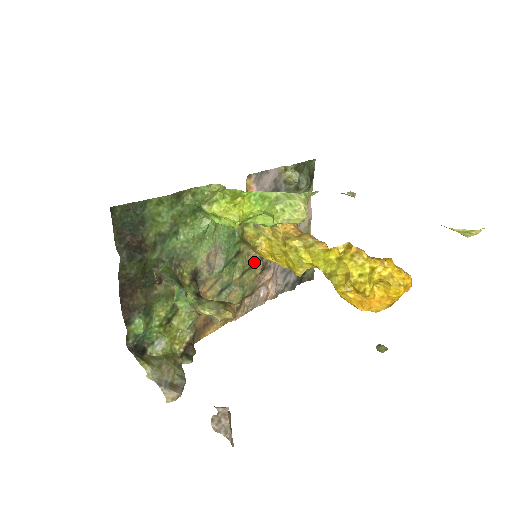
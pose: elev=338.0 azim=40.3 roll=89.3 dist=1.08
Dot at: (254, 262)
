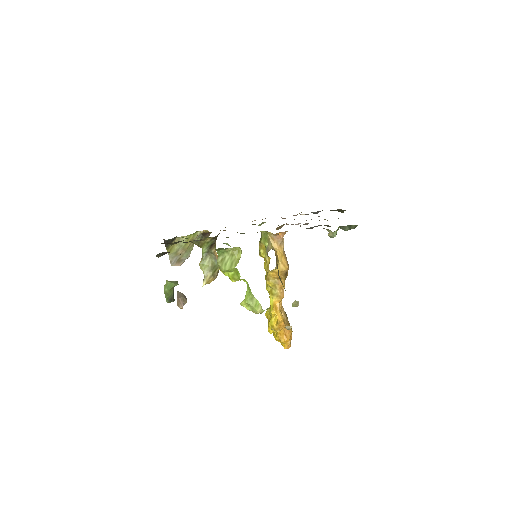
Dot at: occluded
